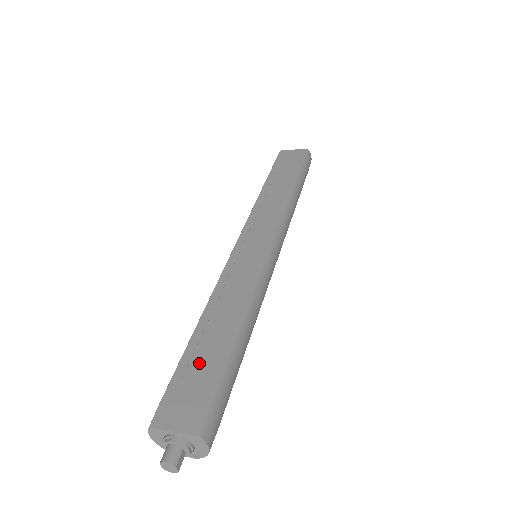
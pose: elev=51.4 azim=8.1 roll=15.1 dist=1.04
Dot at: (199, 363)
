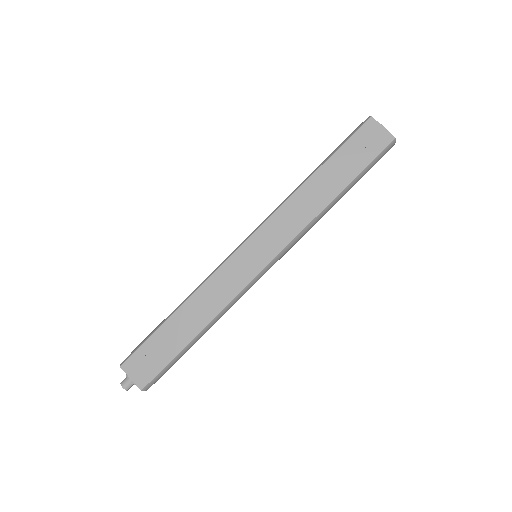
Dot at: (162, 343)
